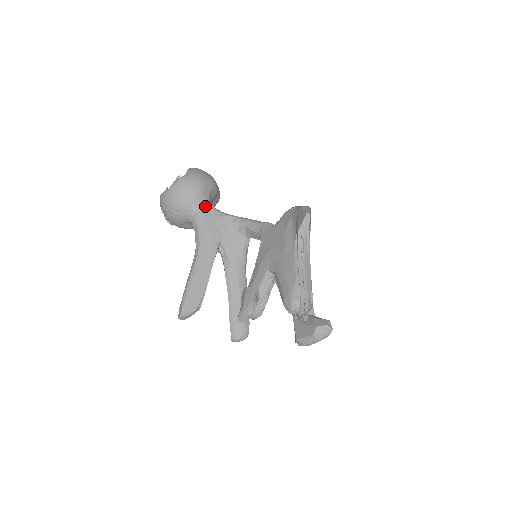
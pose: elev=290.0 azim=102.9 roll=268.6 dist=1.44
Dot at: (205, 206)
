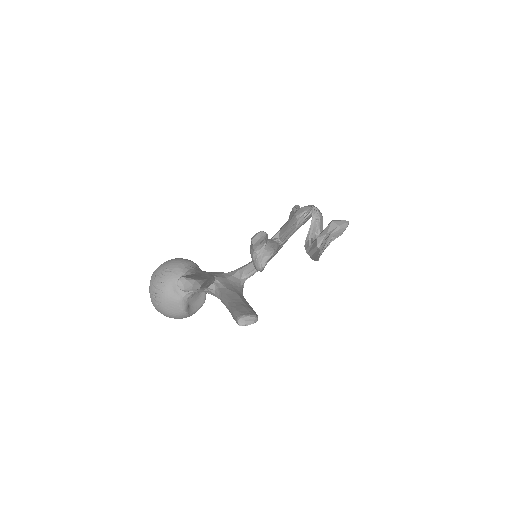
Dot at: (198, 269)
